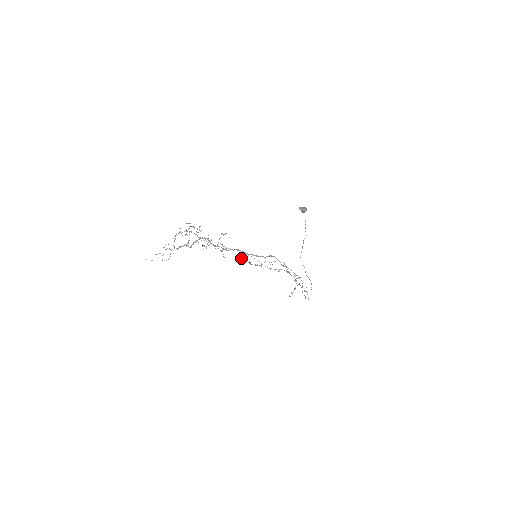
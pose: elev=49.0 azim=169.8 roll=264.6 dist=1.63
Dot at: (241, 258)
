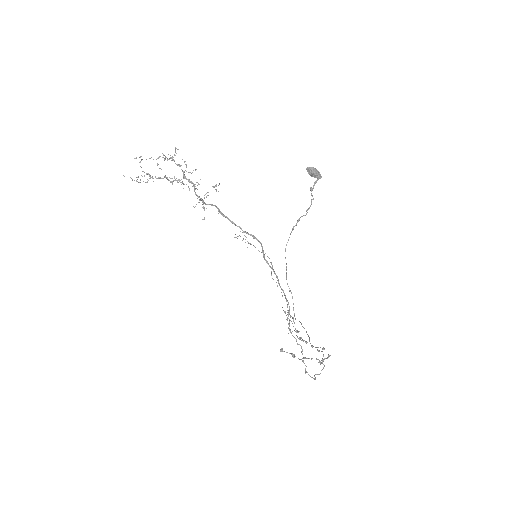
Dot at: occluded
